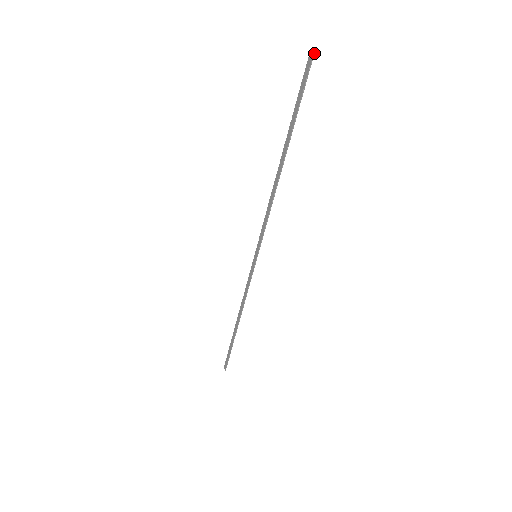
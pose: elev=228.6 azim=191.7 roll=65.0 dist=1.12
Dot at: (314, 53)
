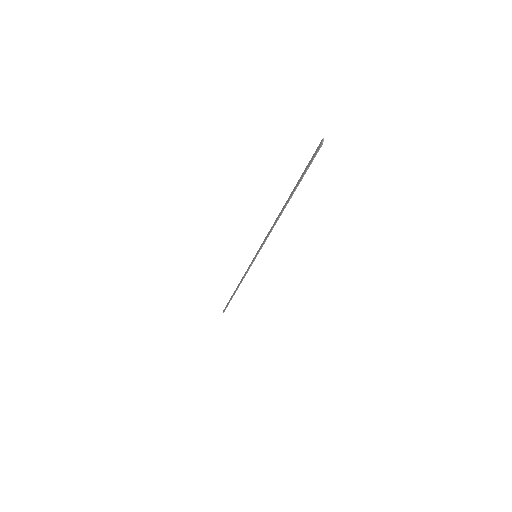
Dot at: occluded
